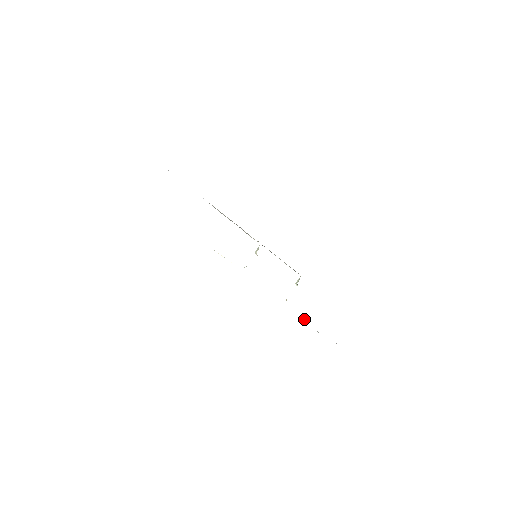
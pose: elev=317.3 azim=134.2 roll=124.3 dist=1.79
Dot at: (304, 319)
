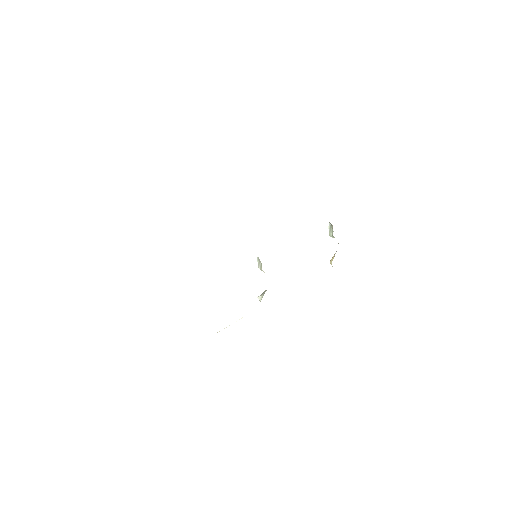
Dot at: occluded
